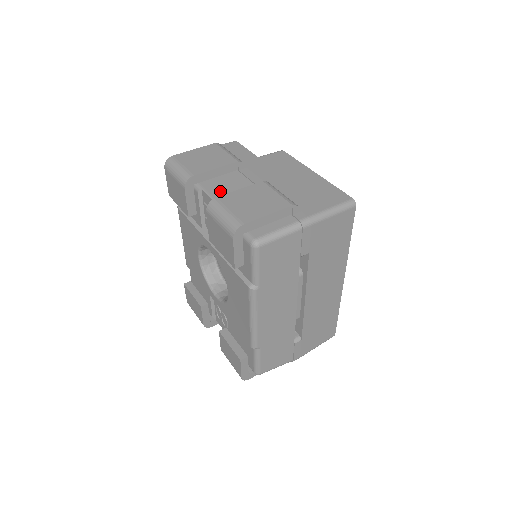
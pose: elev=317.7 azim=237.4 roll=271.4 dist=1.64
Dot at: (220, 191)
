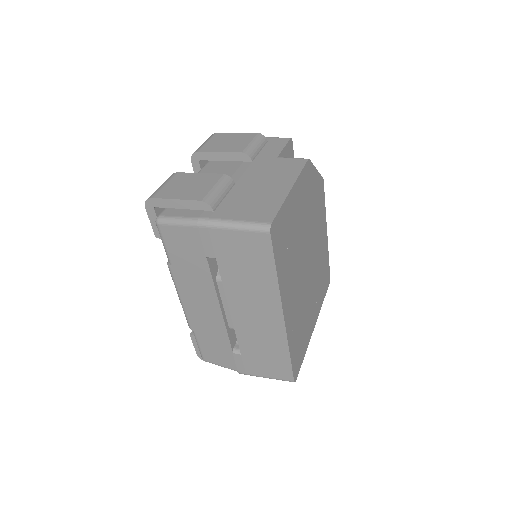
Dot at: (207, 172)
